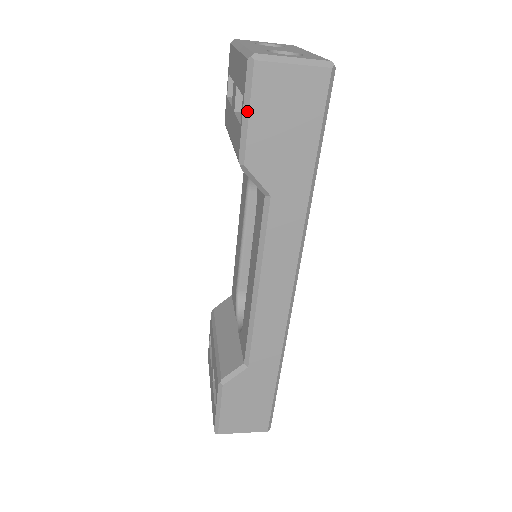
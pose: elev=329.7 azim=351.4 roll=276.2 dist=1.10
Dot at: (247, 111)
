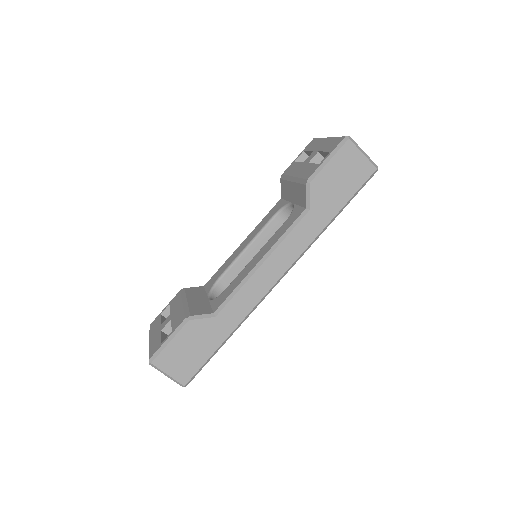
Dot at: (330, 158)
